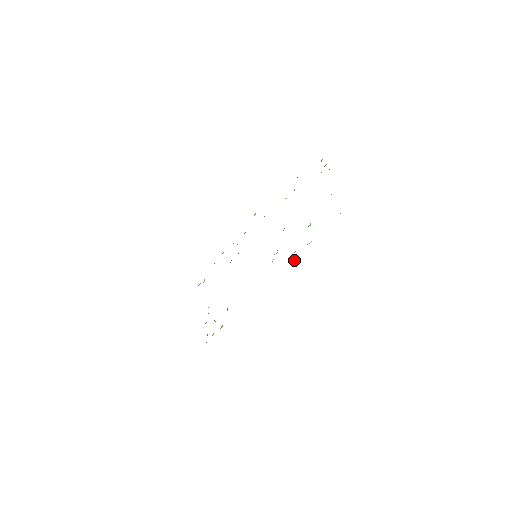
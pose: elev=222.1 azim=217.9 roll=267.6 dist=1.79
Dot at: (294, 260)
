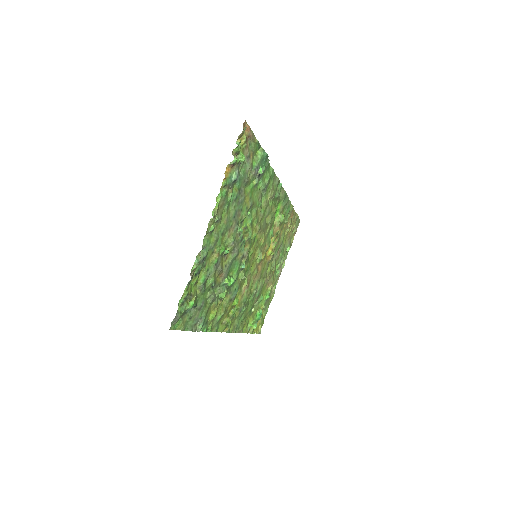
Dot at: (219, 298)
